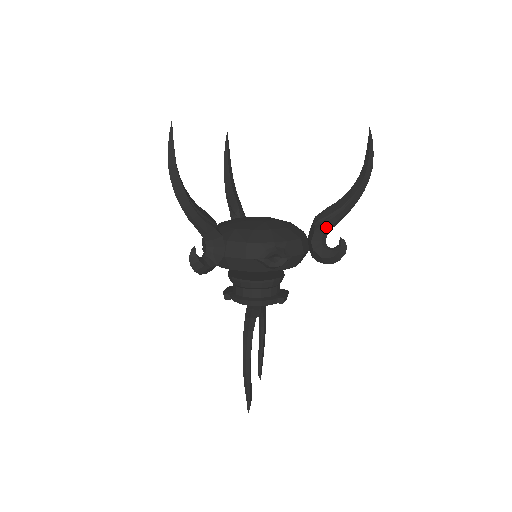
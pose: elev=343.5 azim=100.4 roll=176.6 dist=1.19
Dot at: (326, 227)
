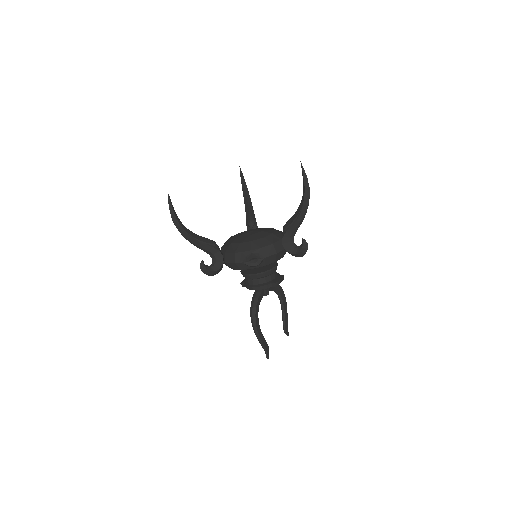
Dot at: (290, 233)
